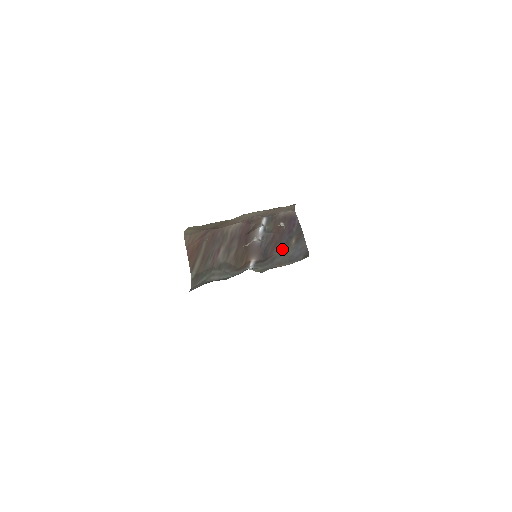
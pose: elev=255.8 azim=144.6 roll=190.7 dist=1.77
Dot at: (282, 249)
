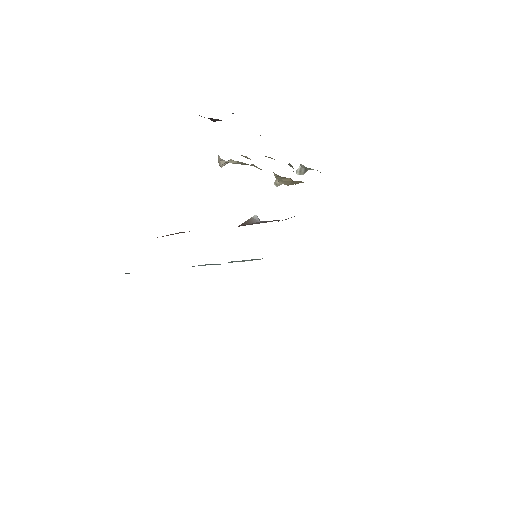
Dot at: occluded
